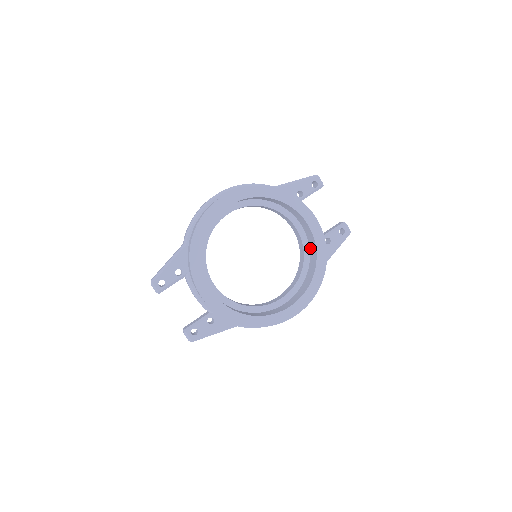
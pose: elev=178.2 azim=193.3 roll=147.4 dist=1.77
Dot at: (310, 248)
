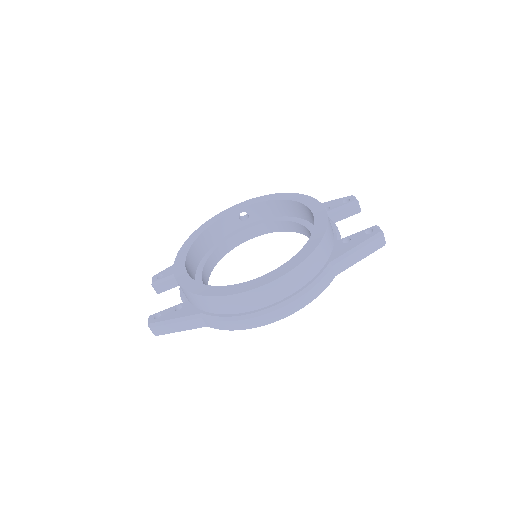
Dot at: occluded
